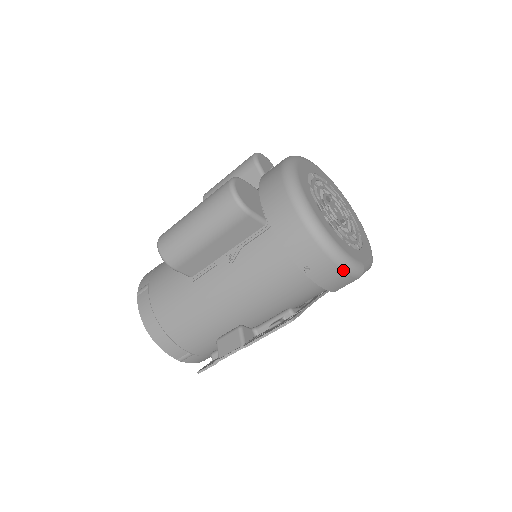
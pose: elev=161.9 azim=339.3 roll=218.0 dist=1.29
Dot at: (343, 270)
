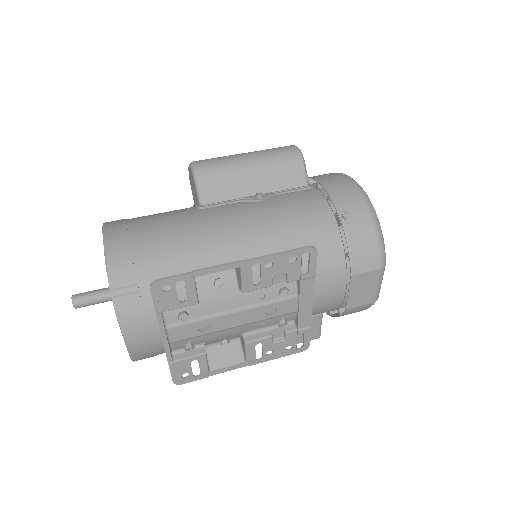
Dot at: (376, 235)
